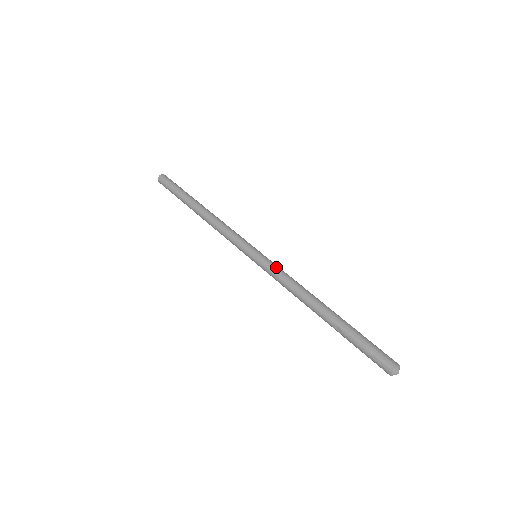
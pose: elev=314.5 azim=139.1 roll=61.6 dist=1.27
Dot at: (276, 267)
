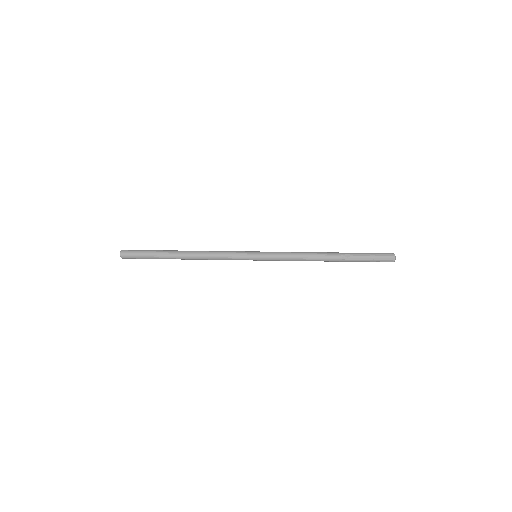
Dot at: (278, 252)
